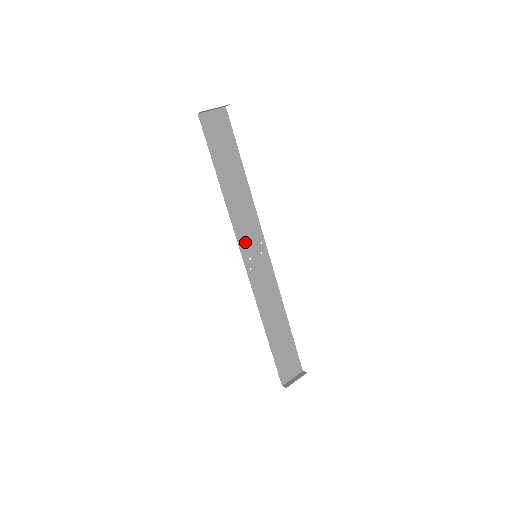
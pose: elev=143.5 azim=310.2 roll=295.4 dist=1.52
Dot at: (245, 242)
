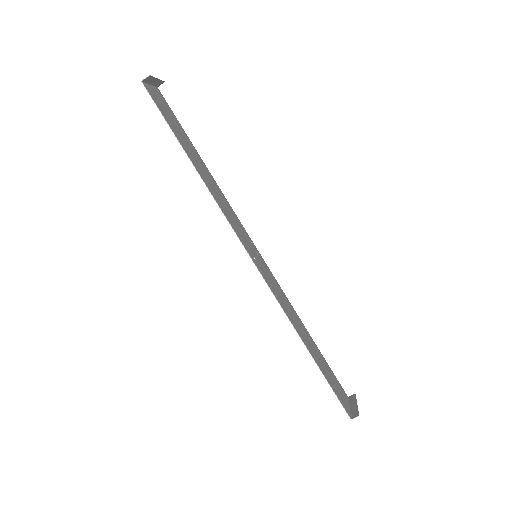
Dot at: (242, 238)
